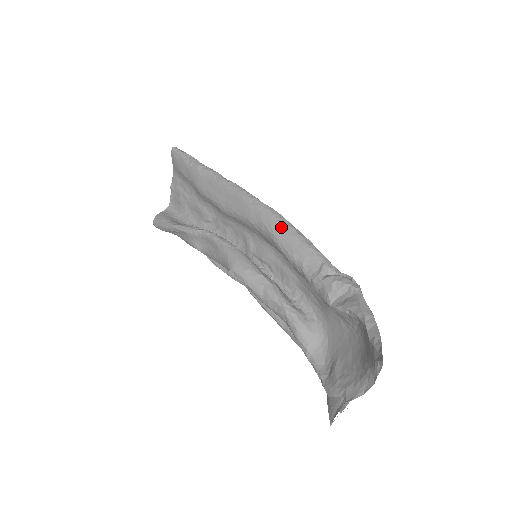
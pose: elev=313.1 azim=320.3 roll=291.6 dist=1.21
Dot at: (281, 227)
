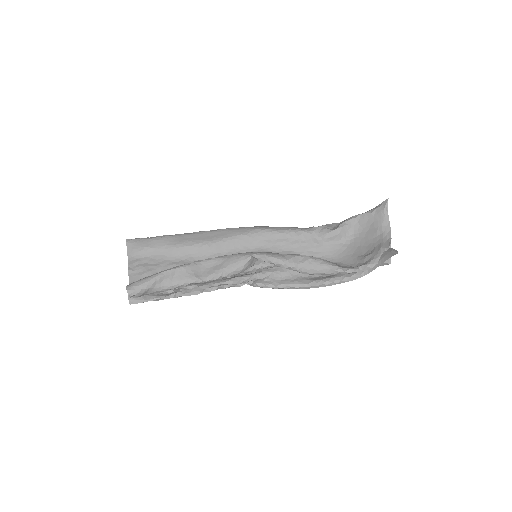
Dot at: (268, 227)
